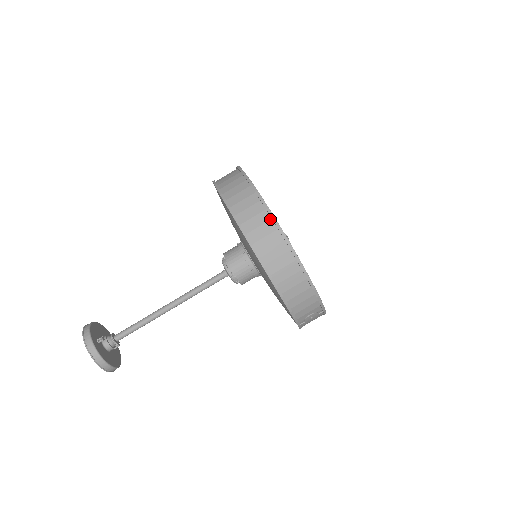
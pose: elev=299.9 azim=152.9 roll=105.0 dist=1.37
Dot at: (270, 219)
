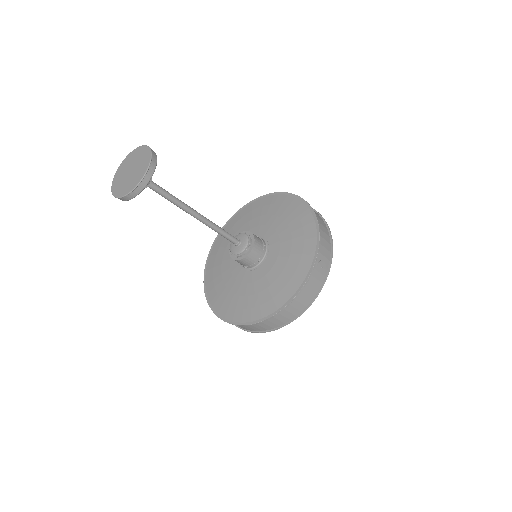
Dot at: occluded
